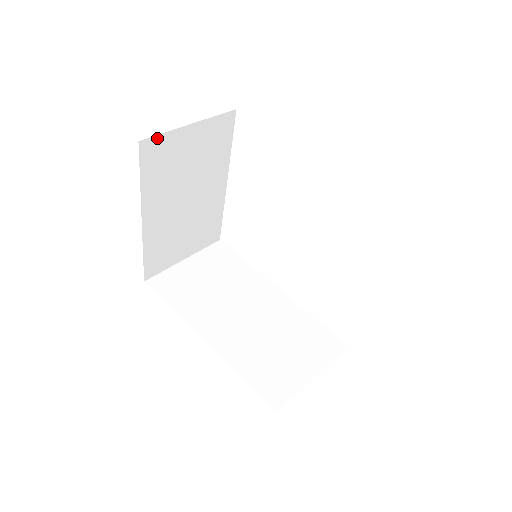
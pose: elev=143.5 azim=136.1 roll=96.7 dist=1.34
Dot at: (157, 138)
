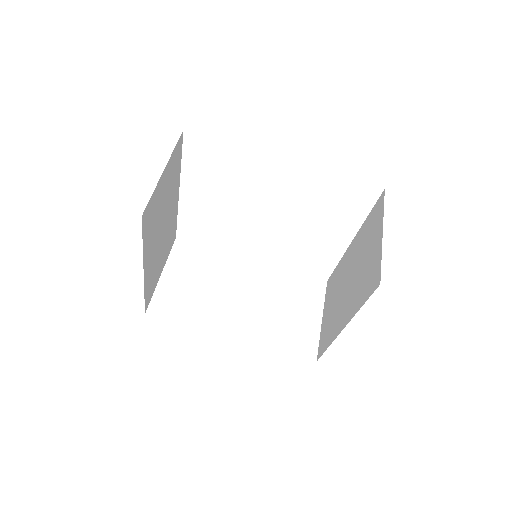
Dot at: (149, 202)
